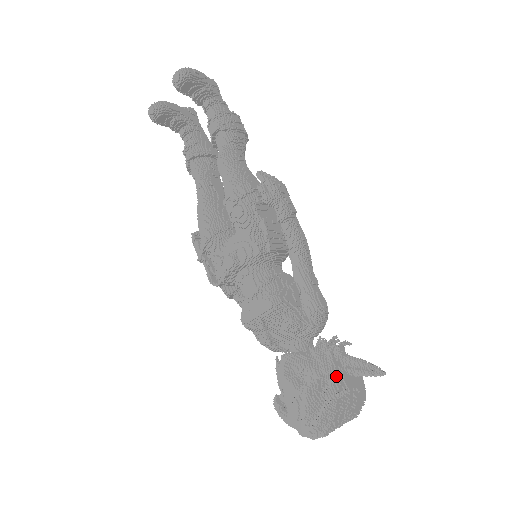
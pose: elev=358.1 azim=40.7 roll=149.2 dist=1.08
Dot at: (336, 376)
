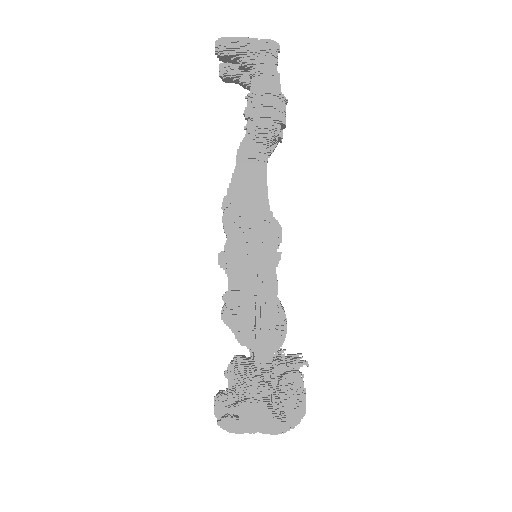
Dot at: (242, 402)
